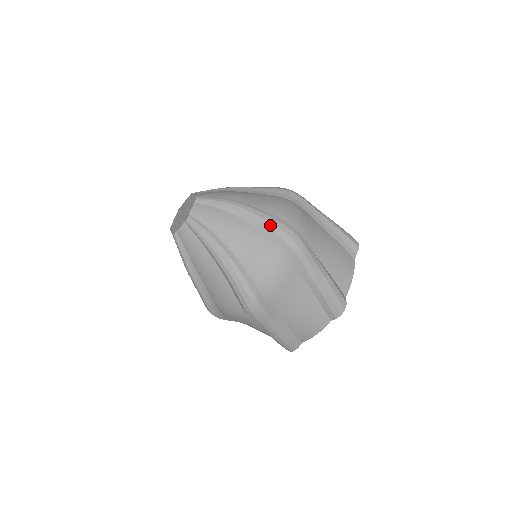
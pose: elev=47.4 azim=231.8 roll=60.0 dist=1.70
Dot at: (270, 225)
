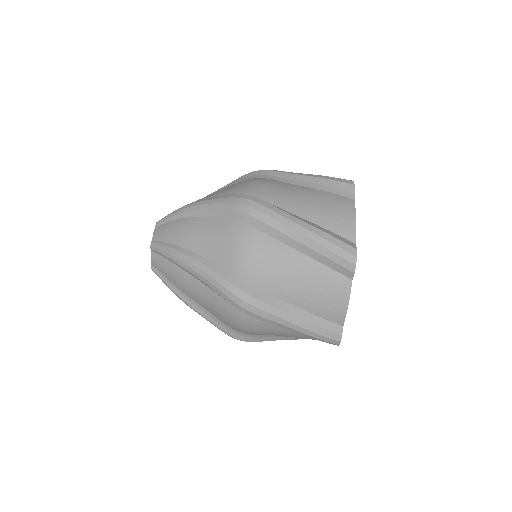
Dot at: (221, 206)
